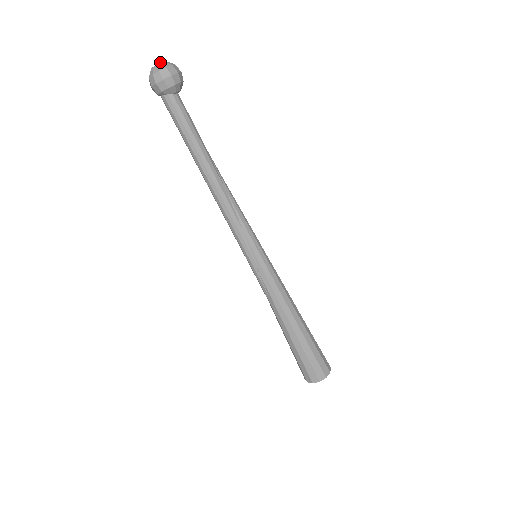
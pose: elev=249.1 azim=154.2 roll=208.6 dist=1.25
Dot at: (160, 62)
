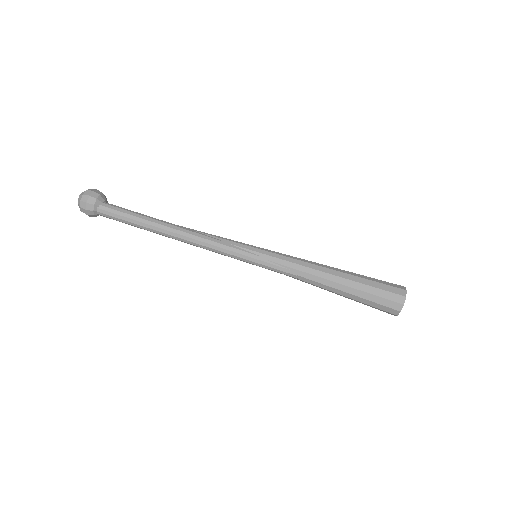
Dot at: occluded
